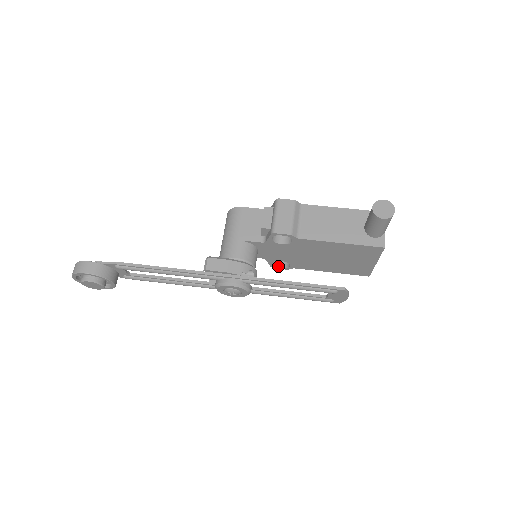
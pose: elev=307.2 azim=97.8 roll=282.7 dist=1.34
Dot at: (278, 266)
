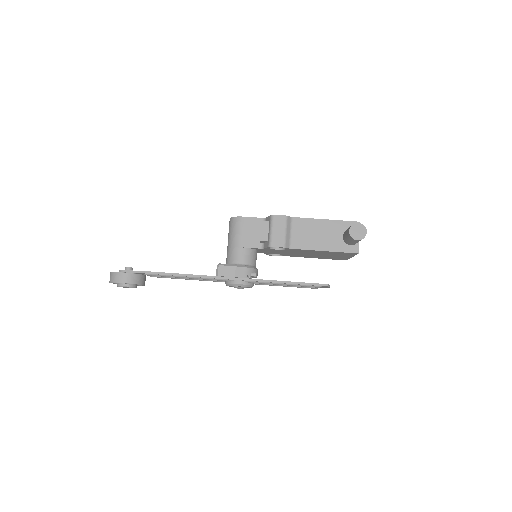
Dot at: (273, 254)
